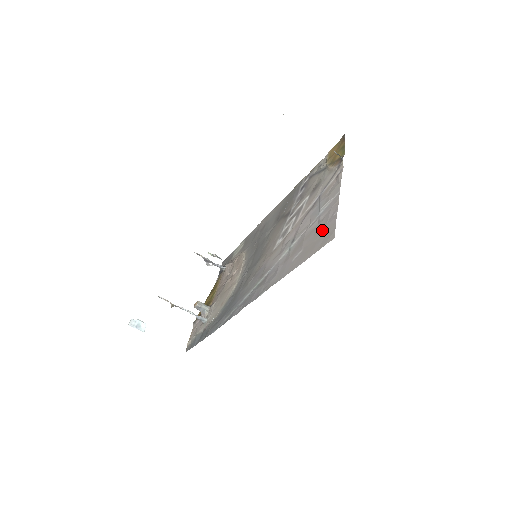
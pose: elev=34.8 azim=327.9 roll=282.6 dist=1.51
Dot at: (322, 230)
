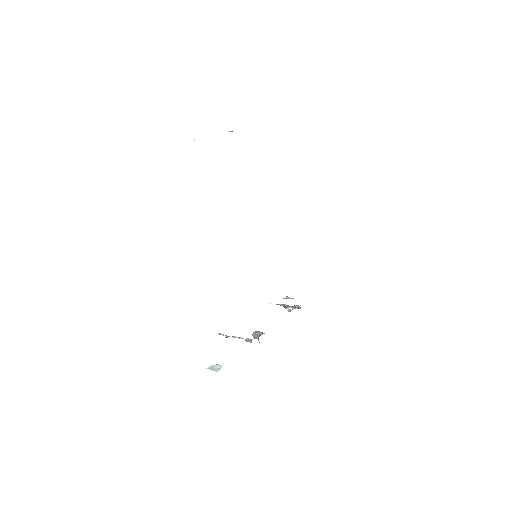
Dot at: occluded
